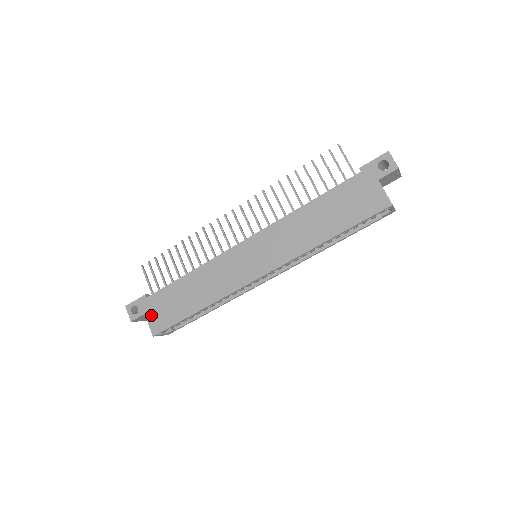
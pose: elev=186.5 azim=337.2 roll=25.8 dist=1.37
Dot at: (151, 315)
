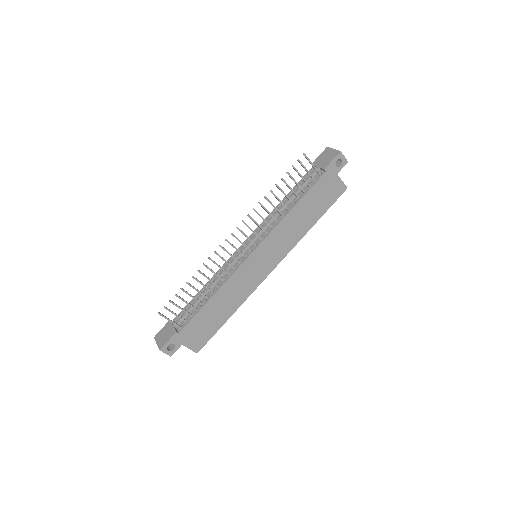
Dot at: (189, 342)
